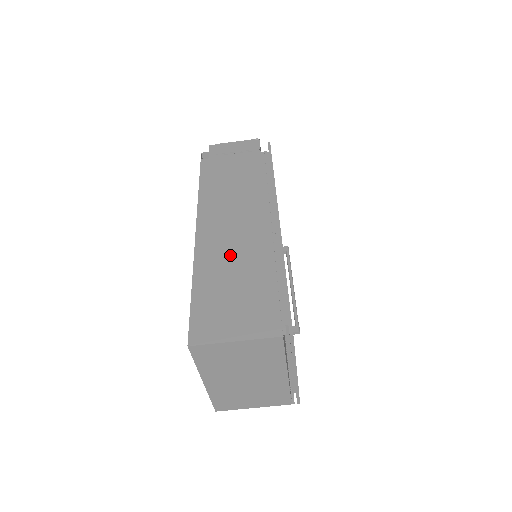
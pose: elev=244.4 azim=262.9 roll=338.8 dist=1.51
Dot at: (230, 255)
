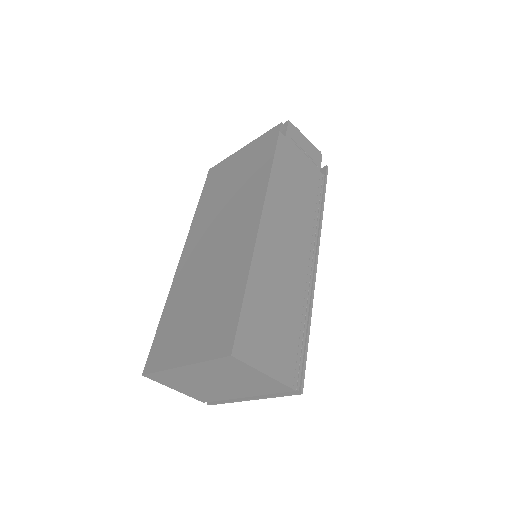
Dot at: (280, 273)
